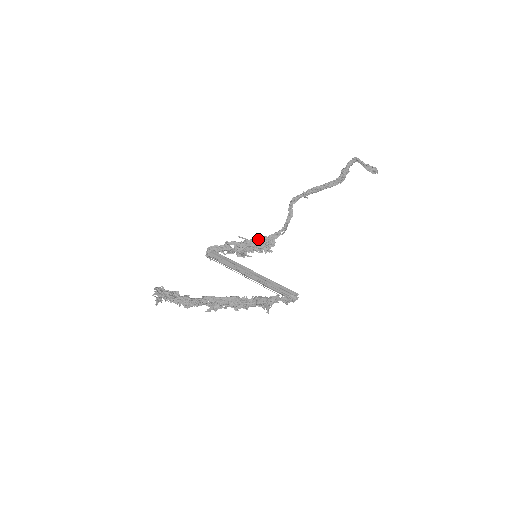
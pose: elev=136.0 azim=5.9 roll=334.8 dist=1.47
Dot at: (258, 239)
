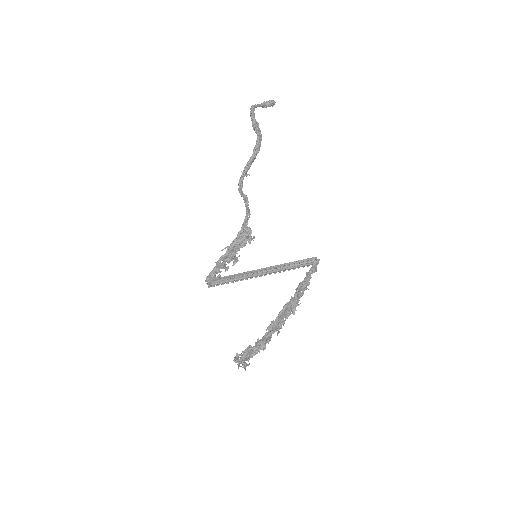
Dot at: (236, 238)
